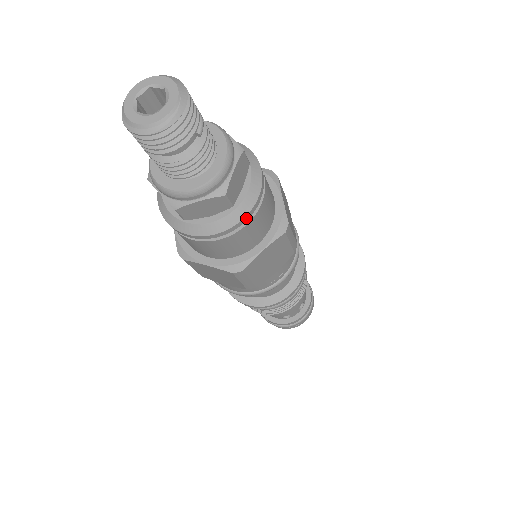
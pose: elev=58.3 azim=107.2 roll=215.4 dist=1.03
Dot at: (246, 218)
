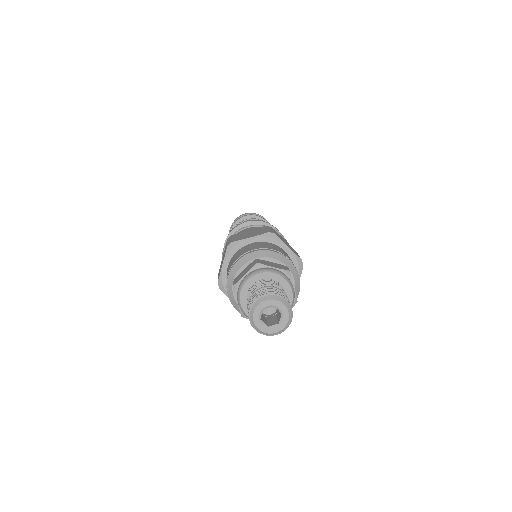
Dot at: occluded
